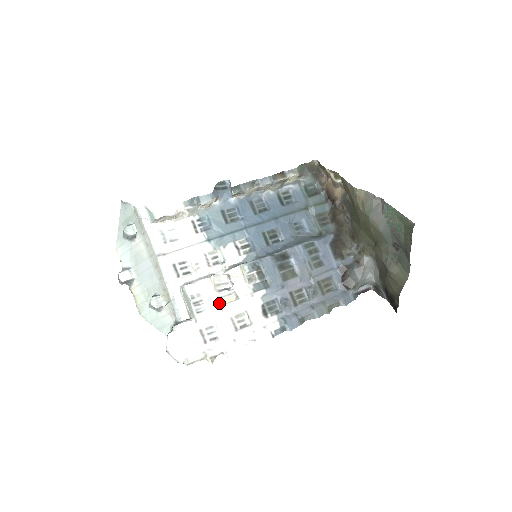
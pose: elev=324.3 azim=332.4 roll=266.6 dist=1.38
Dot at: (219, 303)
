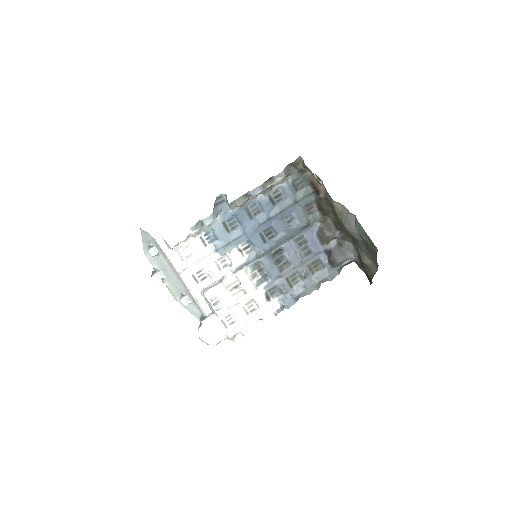
Dot at: (232, 300)
